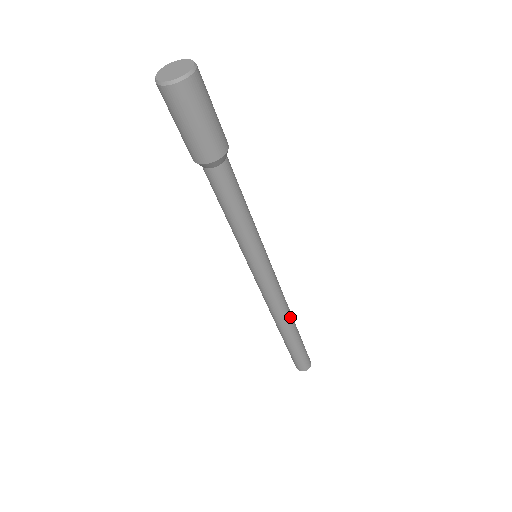
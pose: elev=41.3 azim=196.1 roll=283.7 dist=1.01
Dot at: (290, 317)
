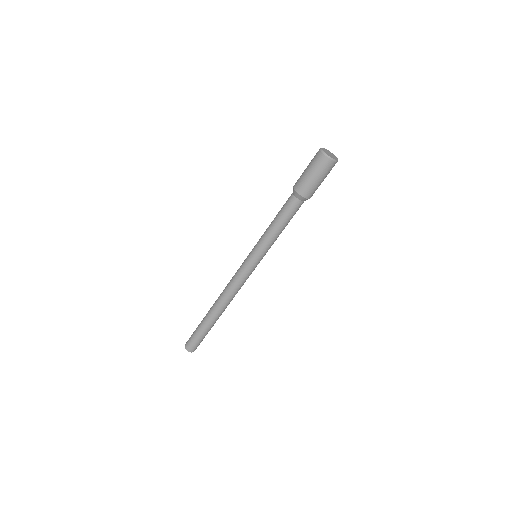
Dot at: occluded
